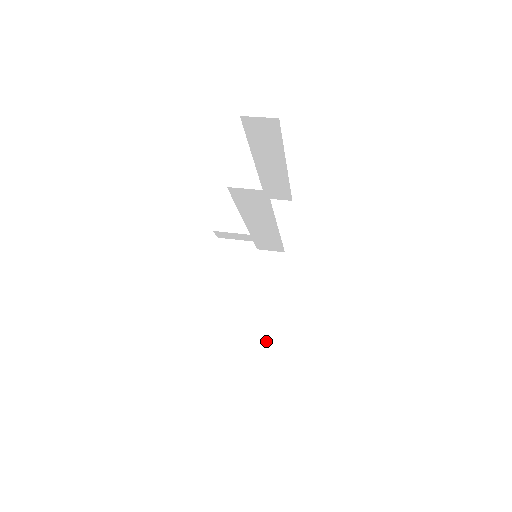
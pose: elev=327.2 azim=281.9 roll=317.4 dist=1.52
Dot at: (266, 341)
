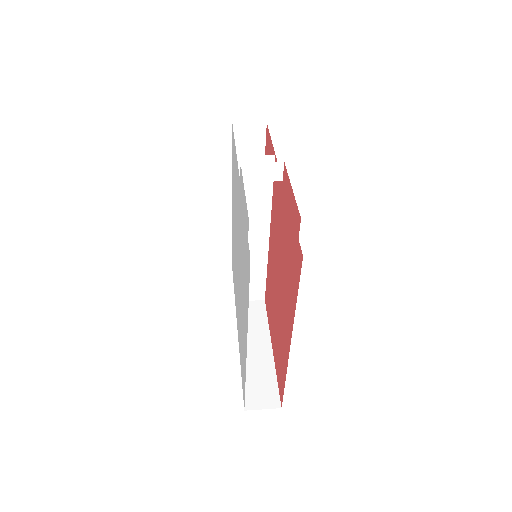
Dot at: (270, 381)
